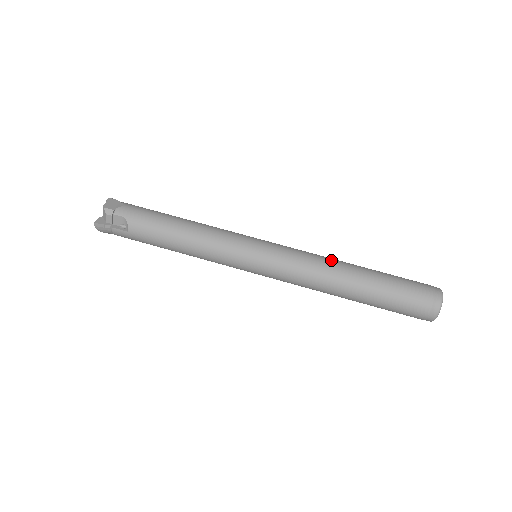
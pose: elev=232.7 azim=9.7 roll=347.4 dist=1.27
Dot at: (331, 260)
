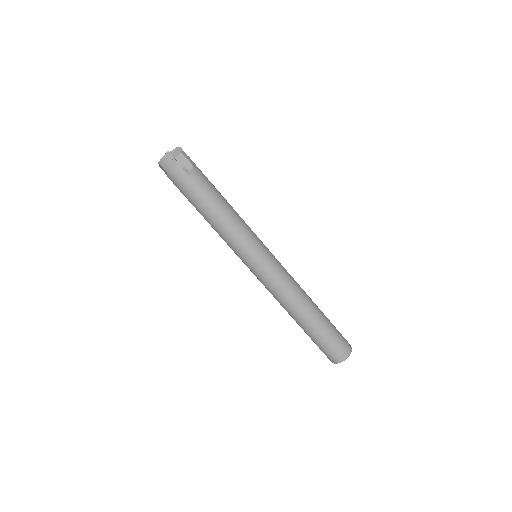
Dot at: occluded
